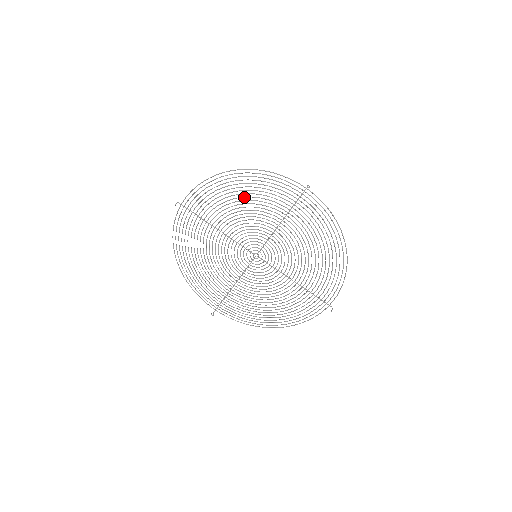
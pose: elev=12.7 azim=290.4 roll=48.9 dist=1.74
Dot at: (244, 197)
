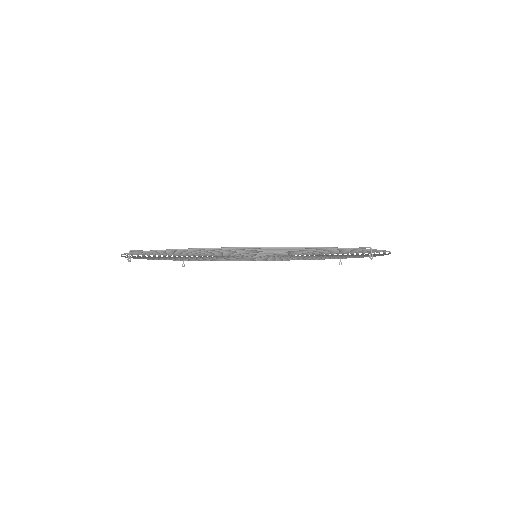
Dot at: (255, 251)
